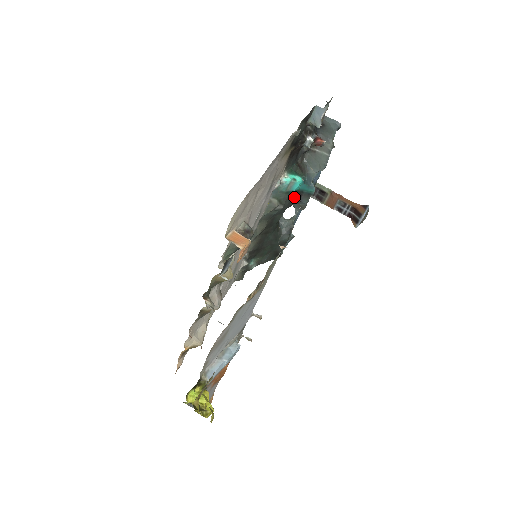
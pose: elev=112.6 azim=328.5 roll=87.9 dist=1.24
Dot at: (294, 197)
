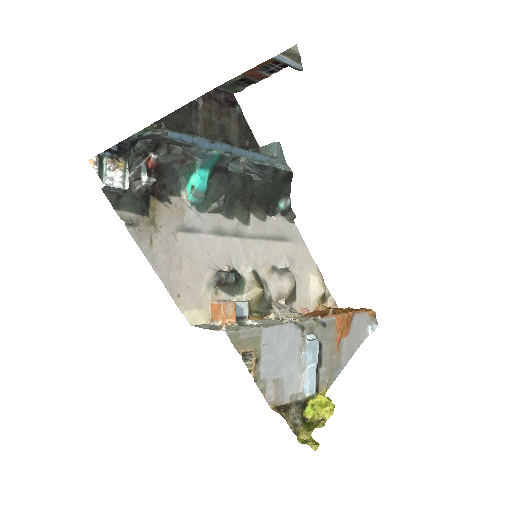
Dot at: (218, 175)
